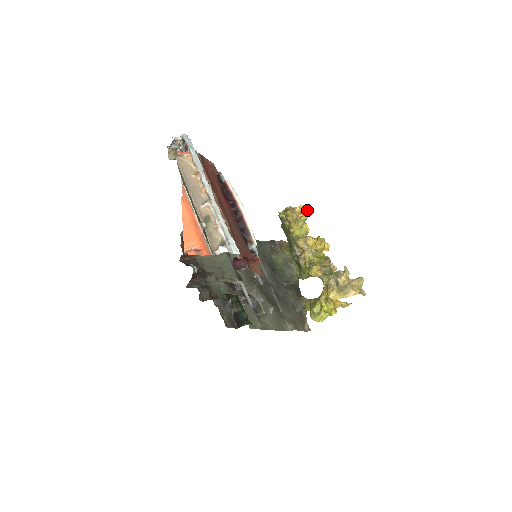
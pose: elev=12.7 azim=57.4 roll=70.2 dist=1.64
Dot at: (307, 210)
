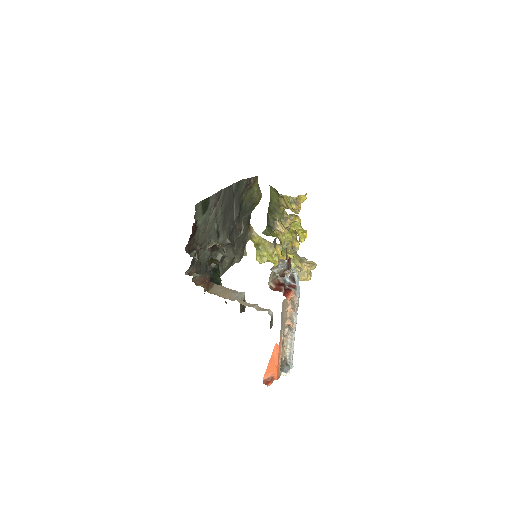
Dot at: occluded
